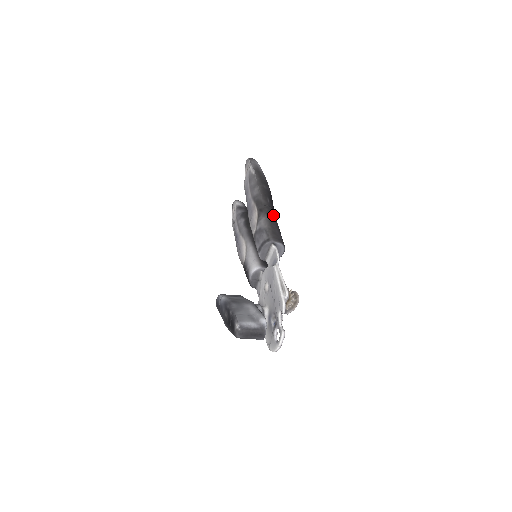
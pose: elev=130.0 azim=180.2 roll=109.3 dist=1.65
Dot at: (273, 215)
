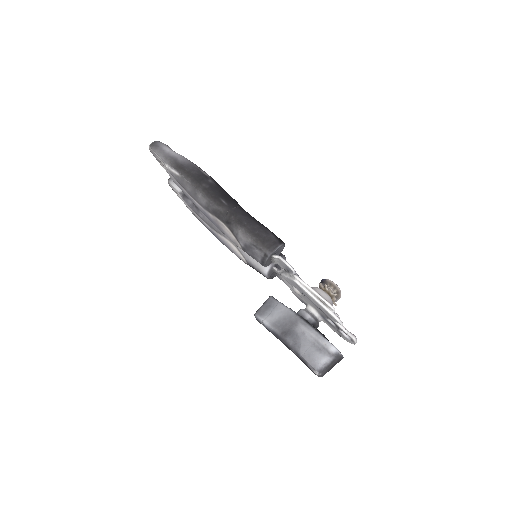
Dot at: (243, 216)
